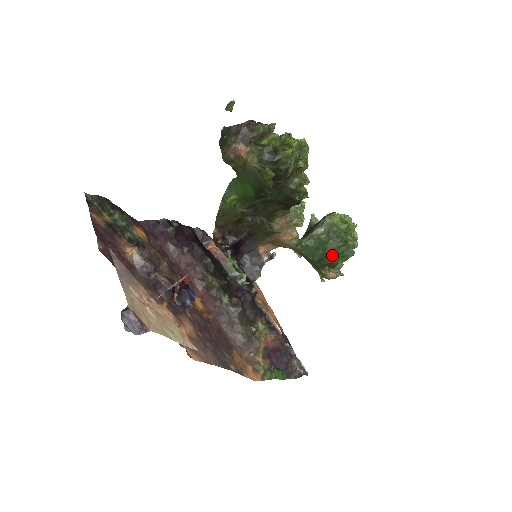
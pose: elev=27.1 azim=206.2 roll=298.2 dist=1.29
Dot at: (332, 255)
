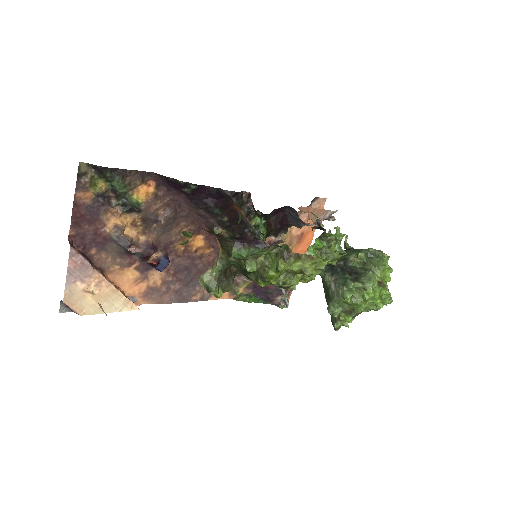
Dot at: occluded
